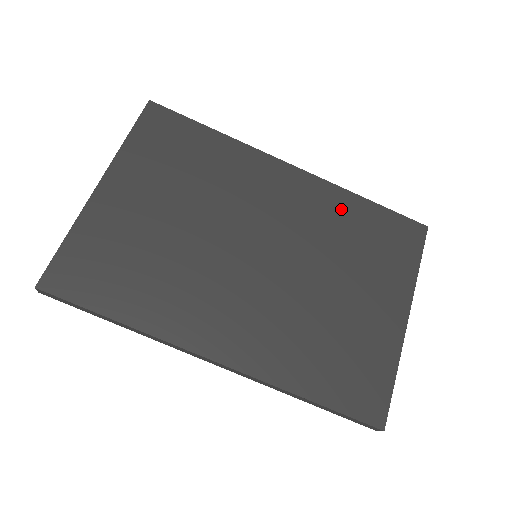
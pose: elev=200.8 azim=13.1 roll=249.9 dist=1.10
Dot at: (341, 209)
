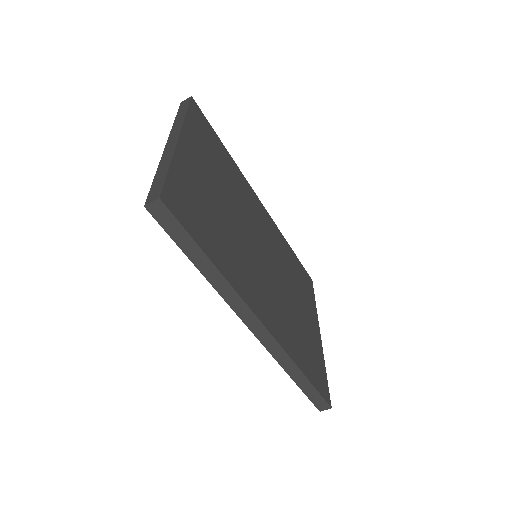
Dot at: (284, 247)
